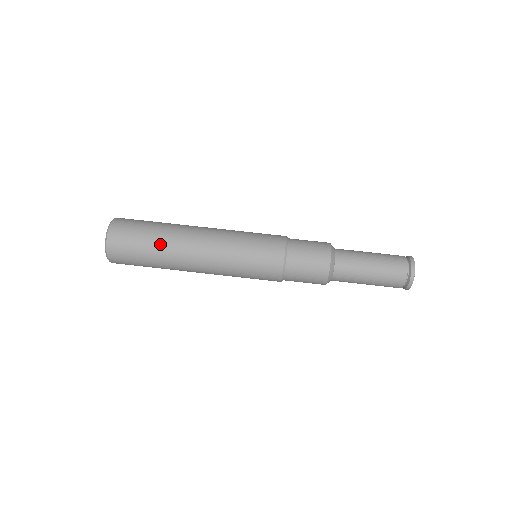
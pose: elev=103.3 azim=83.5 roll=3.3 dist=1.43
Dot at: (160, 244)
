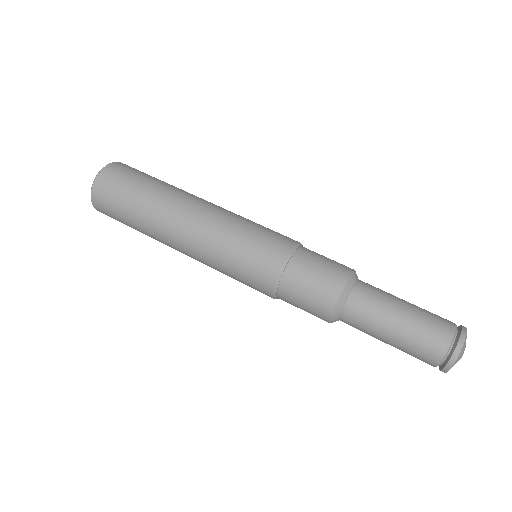
Dot at: (141, 220)
